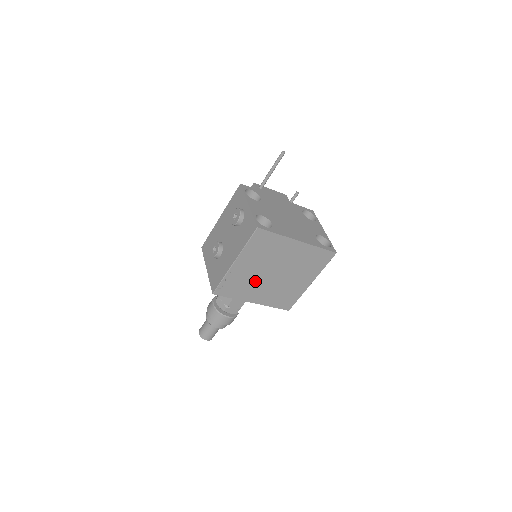
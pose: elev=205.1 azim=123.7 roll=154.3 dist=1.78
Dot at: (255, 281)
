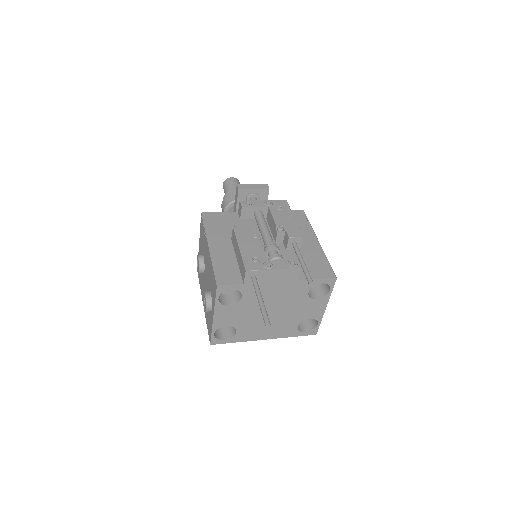
Dot at: occluded
